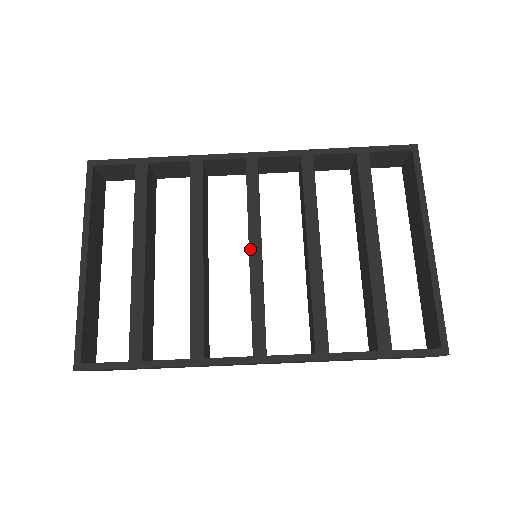
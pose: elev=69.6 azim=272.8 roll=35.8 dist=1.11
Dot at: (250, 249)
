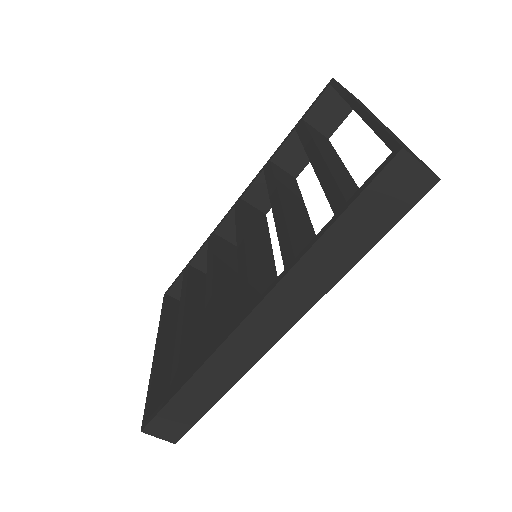
Dot at: (238, 250)
